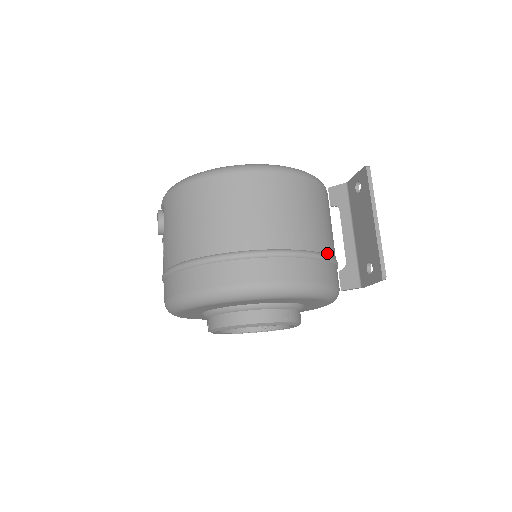
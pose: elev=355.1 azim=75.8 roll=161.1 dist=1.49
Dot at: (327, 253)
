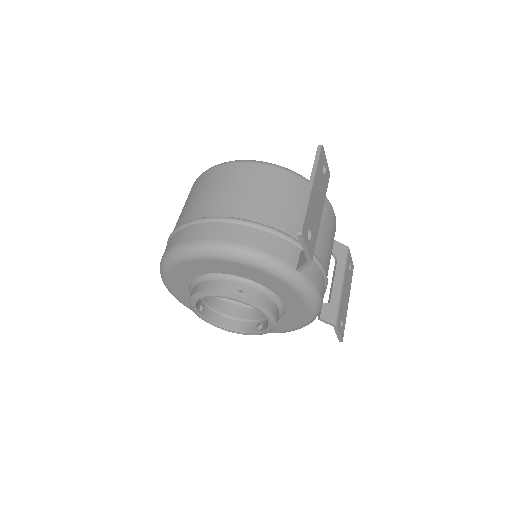
Dot at: (281, 230)
